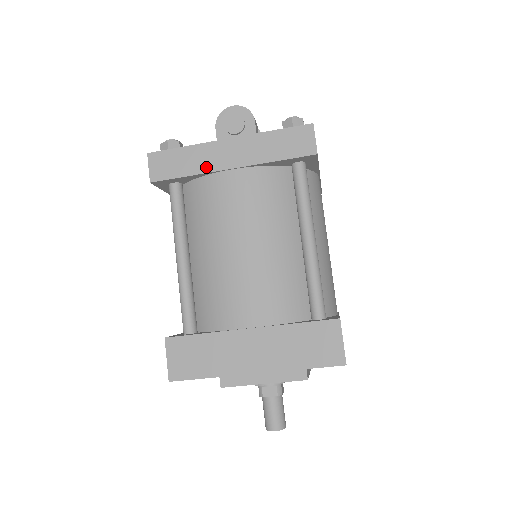
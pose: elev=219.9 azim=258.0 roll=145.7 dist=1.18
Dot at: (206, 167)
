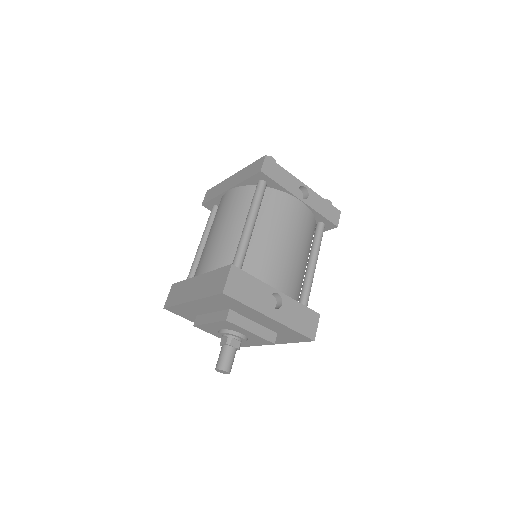
Dot at: (221, 191)
